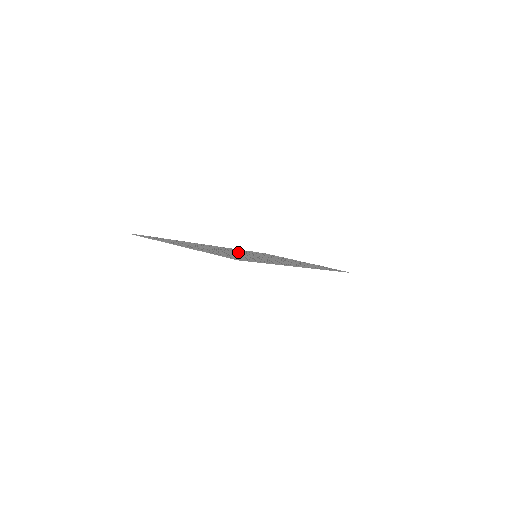
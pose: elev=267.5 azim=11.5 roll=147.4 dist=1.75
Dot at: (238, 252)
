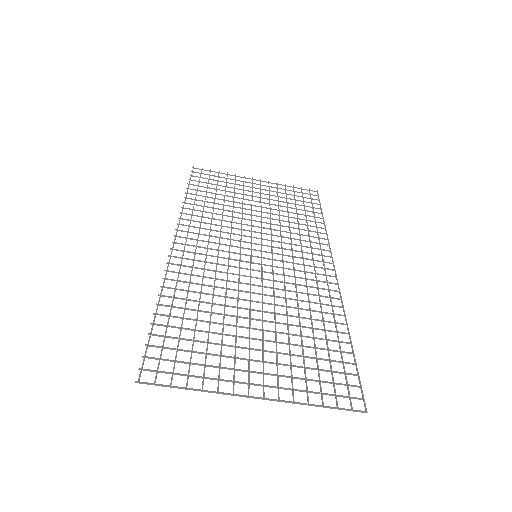
Dot at: (239, 268)
